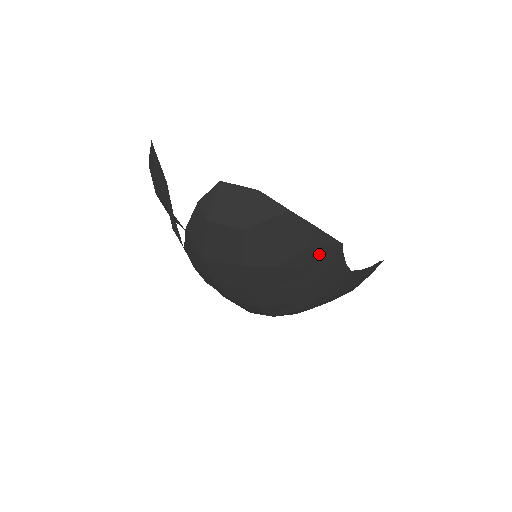
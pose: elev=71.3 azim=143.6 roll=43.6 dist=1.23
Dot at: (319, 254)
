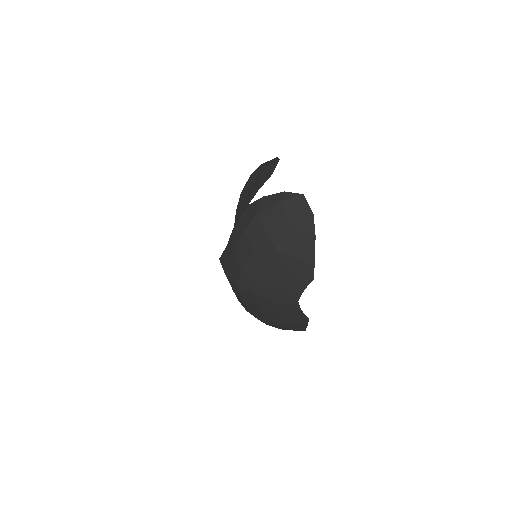
Dot at: (301, 271)
